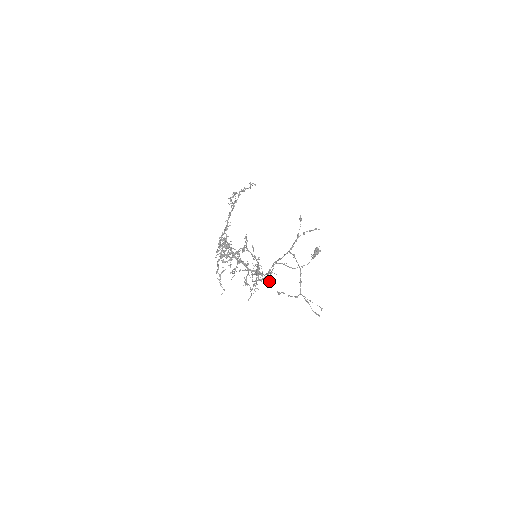
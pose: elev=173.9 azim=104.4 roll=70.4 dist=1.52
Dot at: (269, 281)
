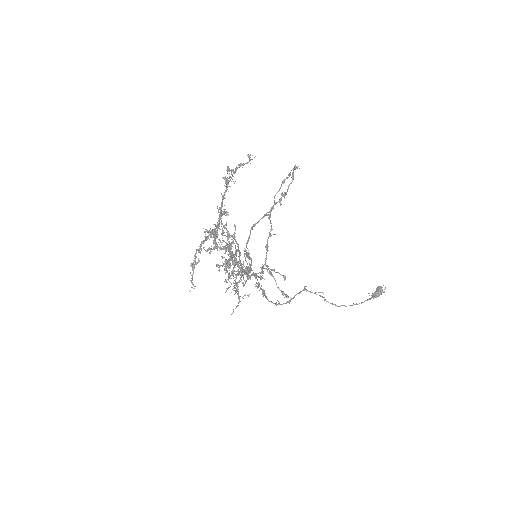
Dot at: (283, 303)
